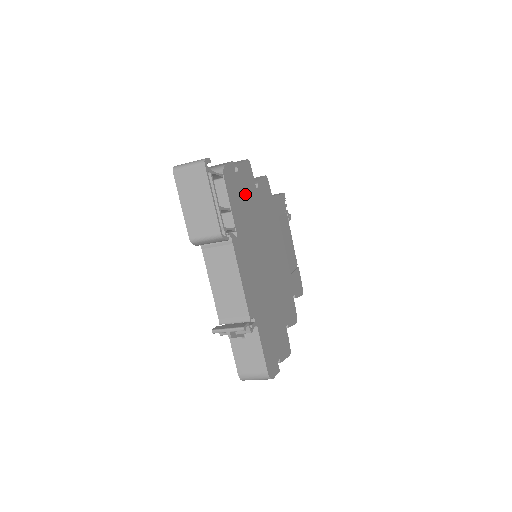
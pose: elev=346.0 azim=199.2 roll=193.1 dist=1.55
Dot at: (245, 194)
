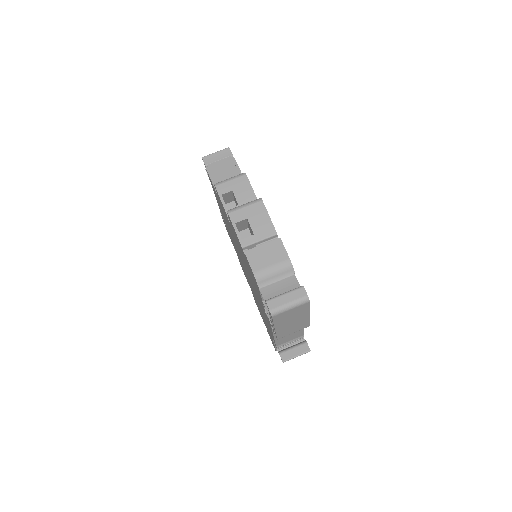
Dot at: occluded
